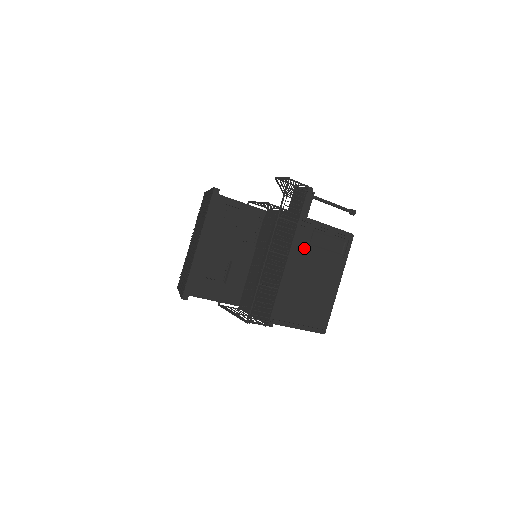
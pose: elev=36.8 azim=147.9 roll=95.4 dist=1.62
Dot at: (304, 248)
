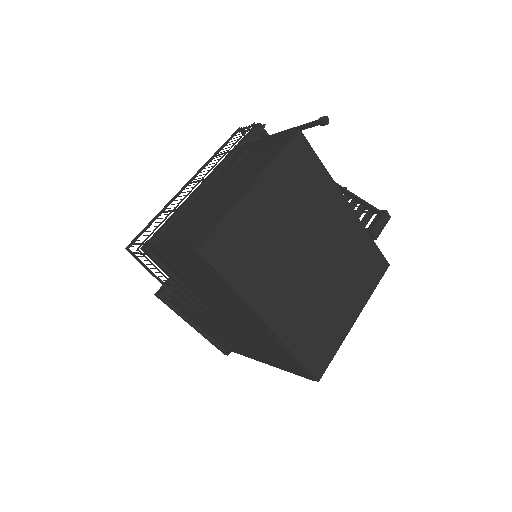
Dot at: (227, 170)
